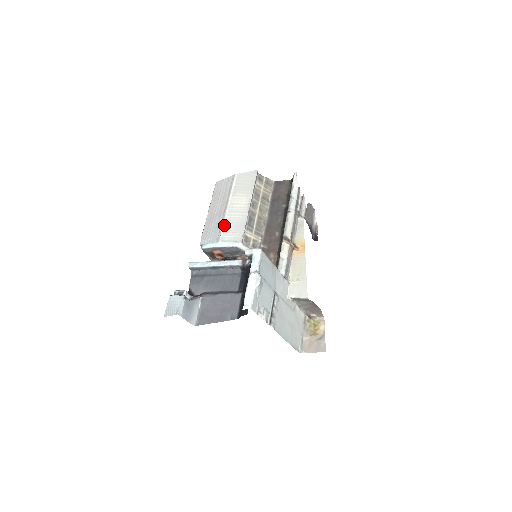
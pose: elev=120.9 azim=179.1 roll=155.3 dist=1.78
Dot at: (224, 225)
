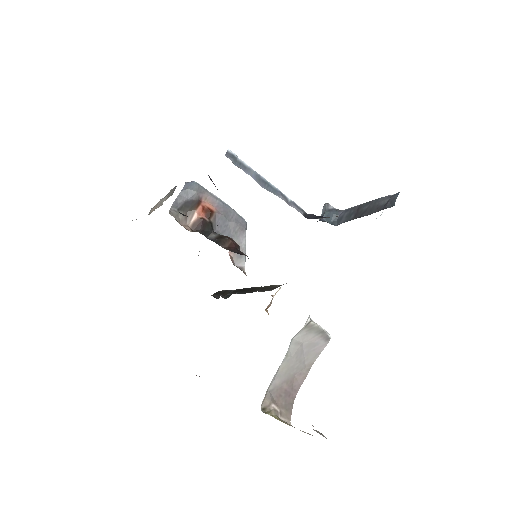
Dot at: occluded
